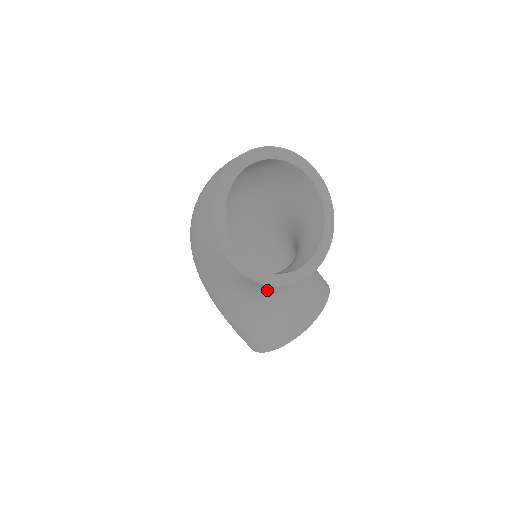
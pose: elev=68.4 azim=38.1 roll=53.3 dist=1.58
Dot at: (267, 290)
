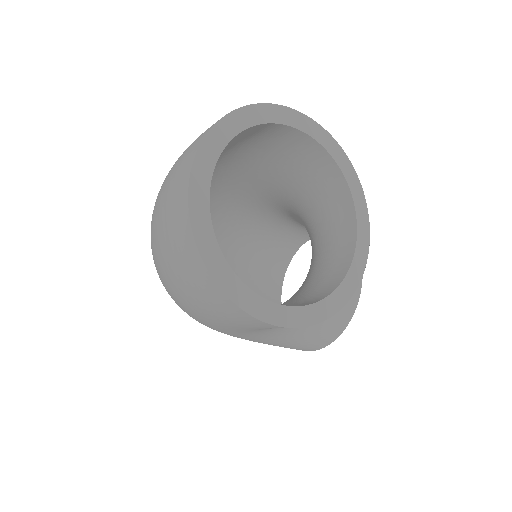
Dot at: occluded
